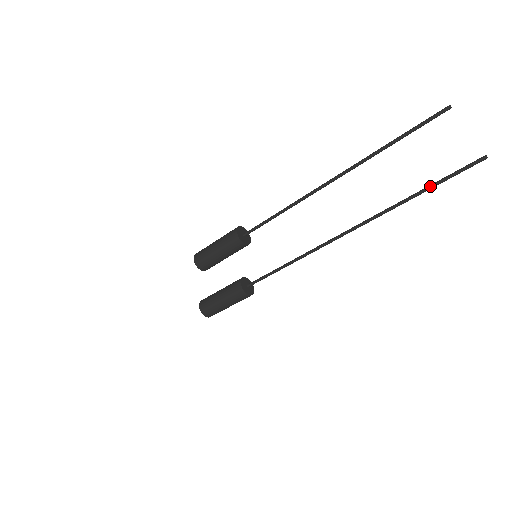
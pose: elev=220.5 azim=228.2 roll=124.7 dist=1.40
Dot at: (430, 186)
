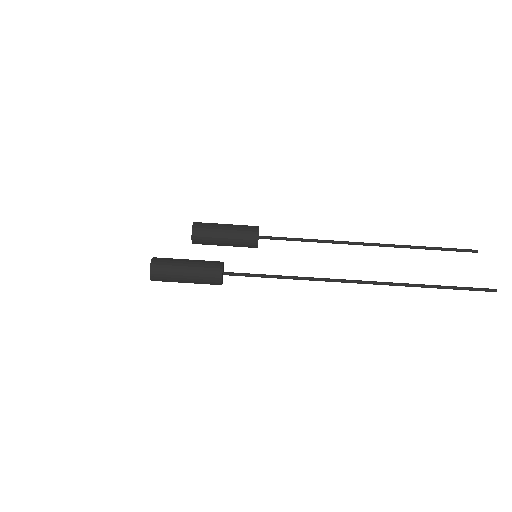
Dot at: (447, 286)
